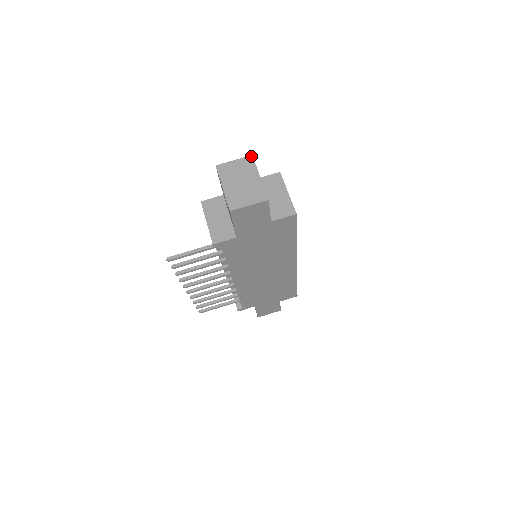
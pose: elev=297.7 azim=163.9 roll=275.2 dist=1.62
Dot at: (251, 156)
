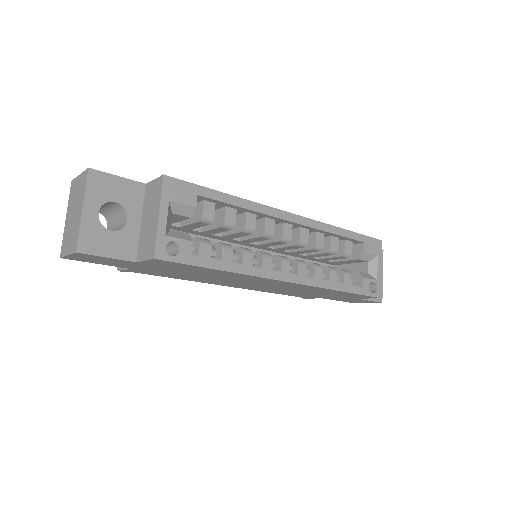
Dot at: (87, 170)
